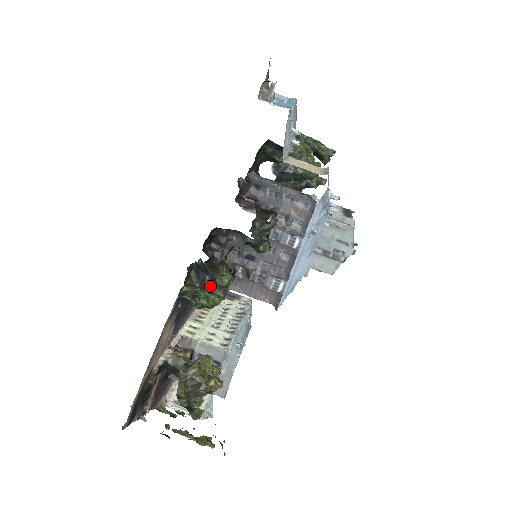
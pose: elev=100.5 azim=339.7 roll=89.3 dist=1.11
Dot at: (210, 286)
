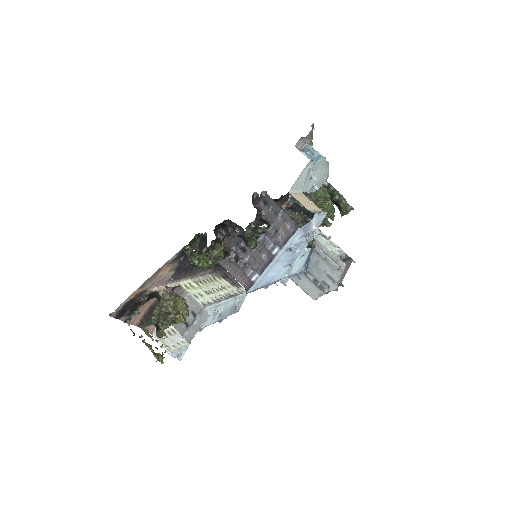
Dot at: (206, 254)
